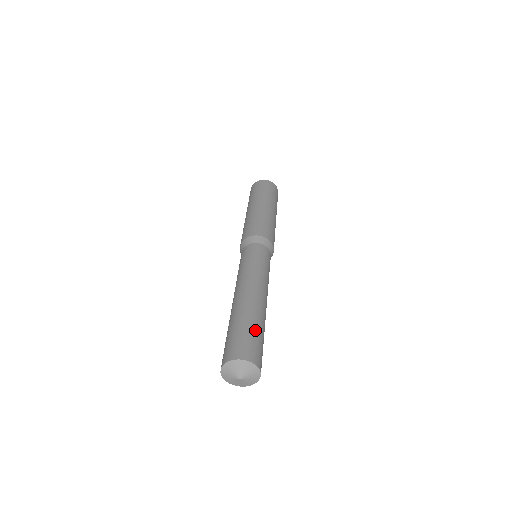
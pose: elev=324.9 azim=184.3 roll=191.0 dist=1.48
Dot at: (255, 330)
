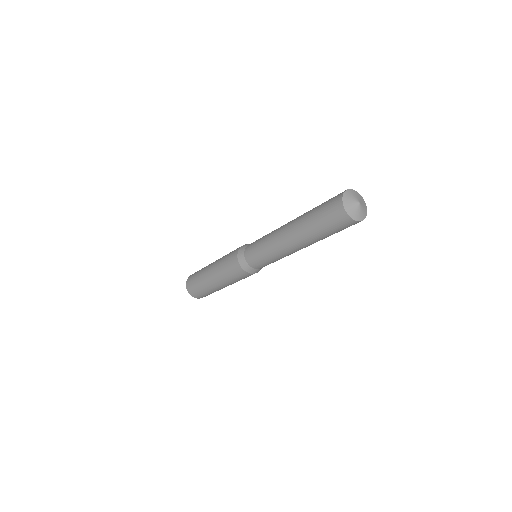
Dot at: occluded
